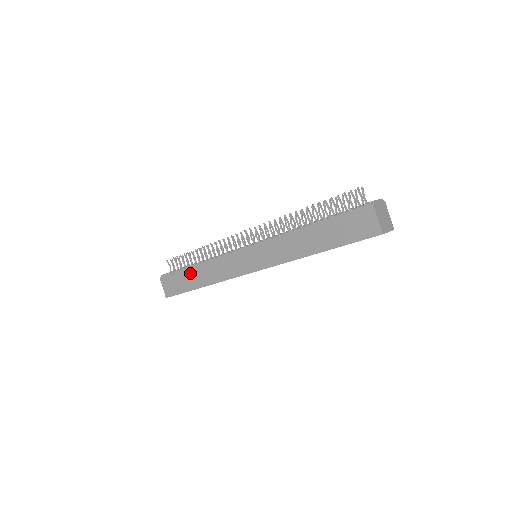
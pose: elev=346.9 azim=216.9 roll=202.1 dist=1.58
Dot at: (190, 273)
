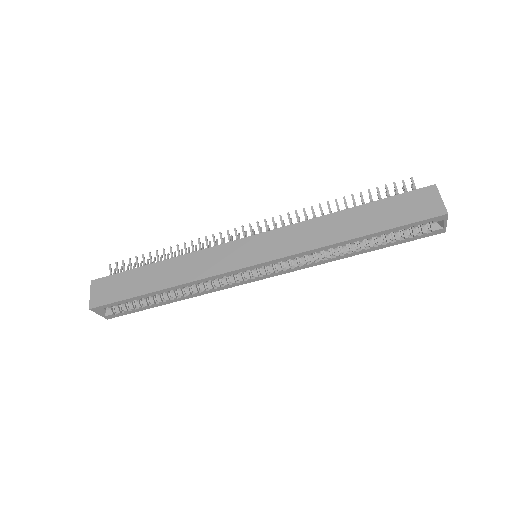
Dot at: (148, 272)
